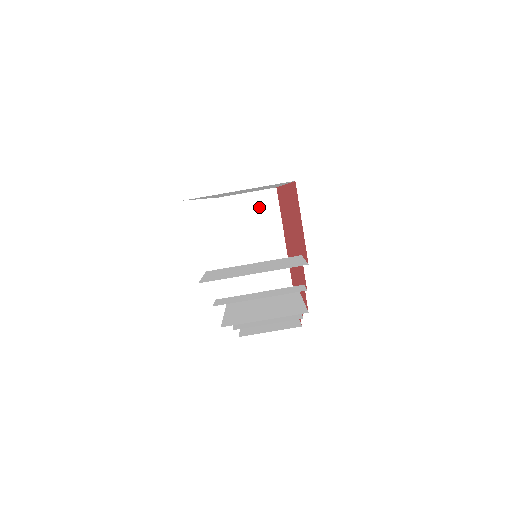
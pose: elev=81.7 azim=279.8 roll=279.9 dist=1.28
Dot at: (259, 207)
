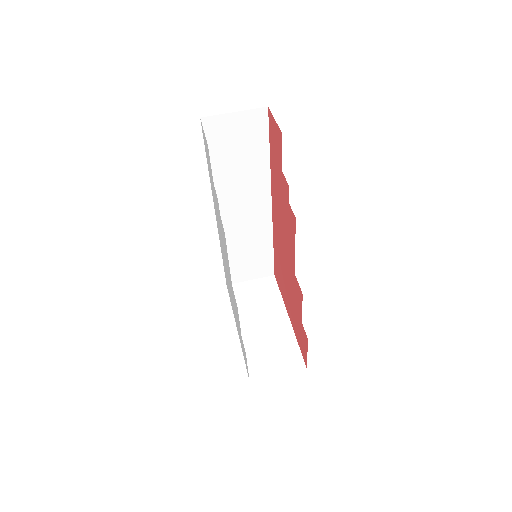
Dot at: (261, 289)
